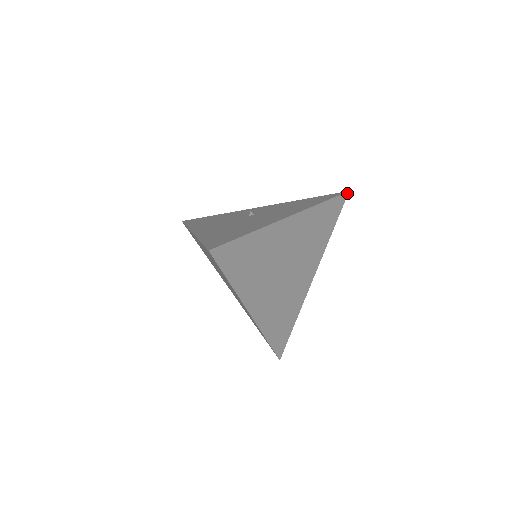
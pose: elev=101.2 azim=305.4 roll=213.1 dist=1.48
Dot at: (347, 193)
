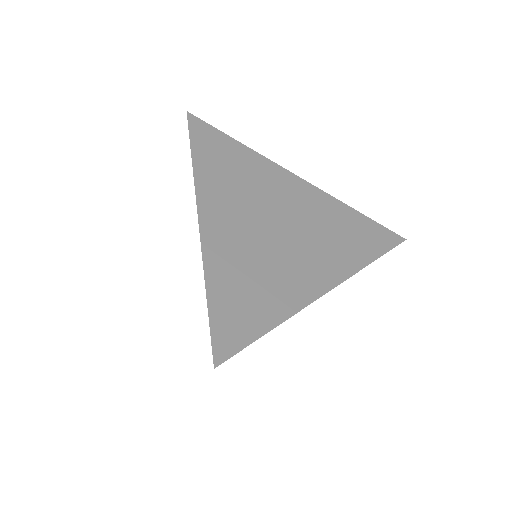
Dot at: (402, 239)
